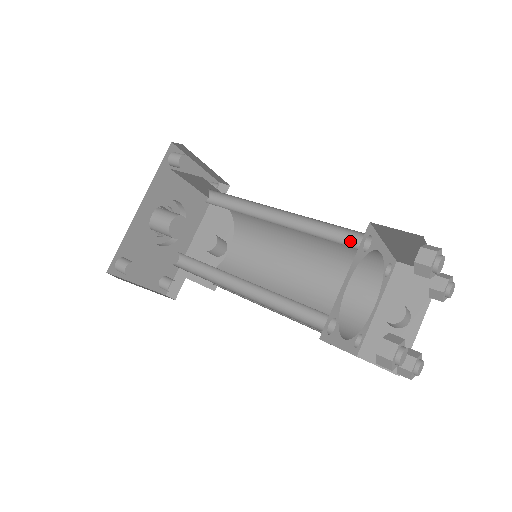
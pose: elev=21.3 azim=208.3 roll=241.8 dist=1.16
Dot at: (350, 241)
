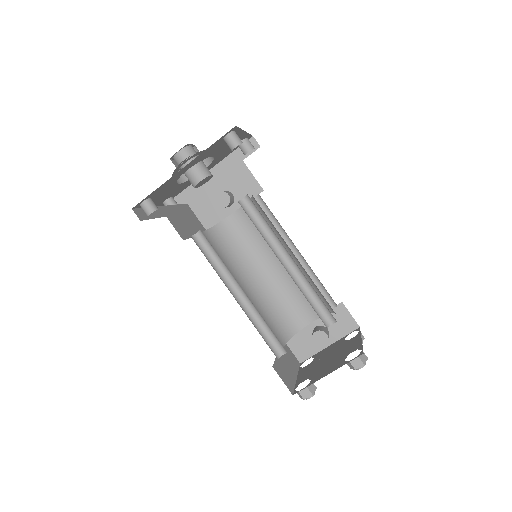
Dot at: (324, 312)
